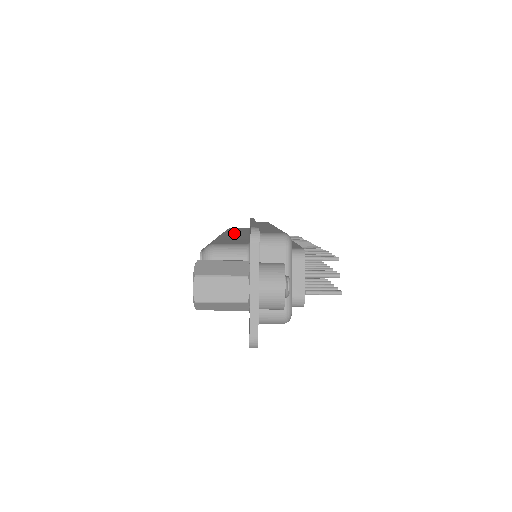
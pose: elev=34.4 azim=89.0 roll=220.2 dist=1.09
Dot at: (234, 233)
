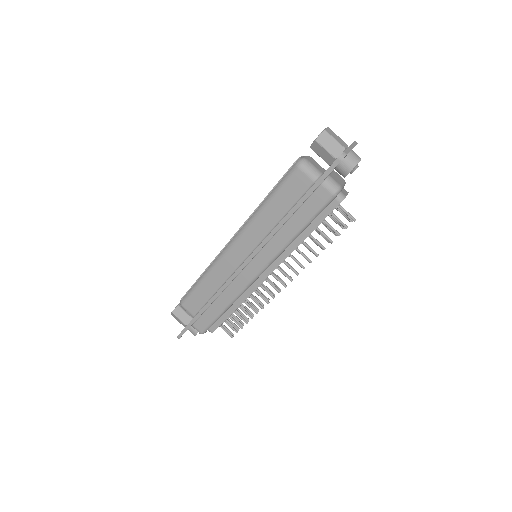
Dot at: occluded
